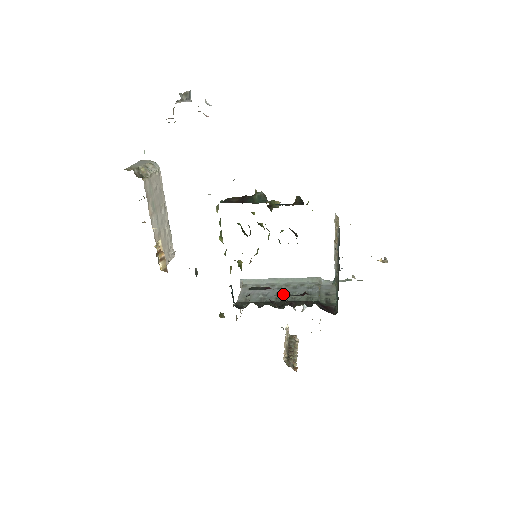
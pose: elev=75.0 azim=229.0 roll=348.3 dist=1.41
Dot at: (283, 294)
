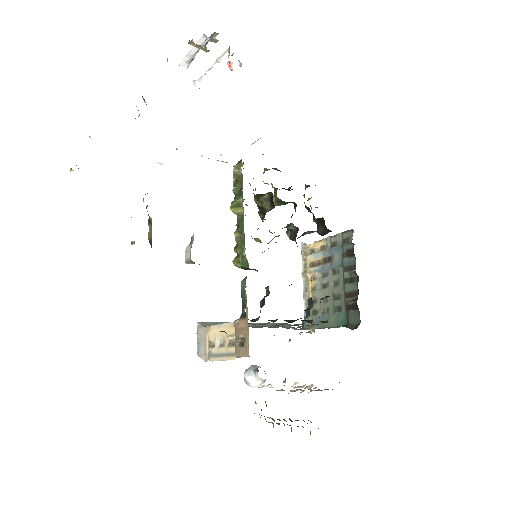
Dot at: (274, 324)
